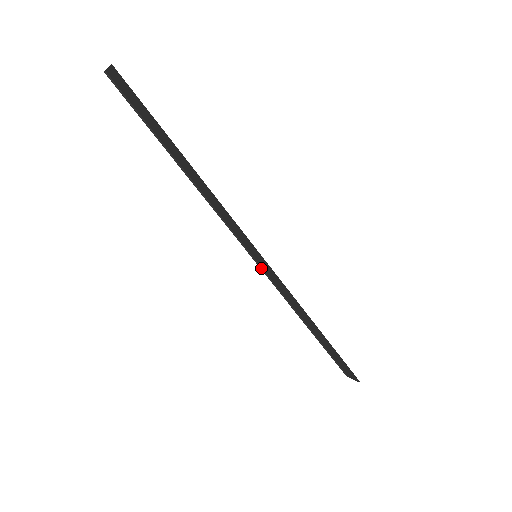
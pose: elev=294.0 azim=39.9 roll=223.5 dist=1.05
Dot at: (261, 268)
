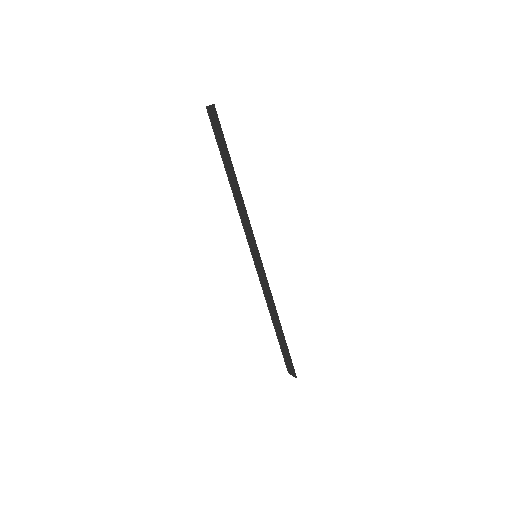
Dot at: (256, 267)
